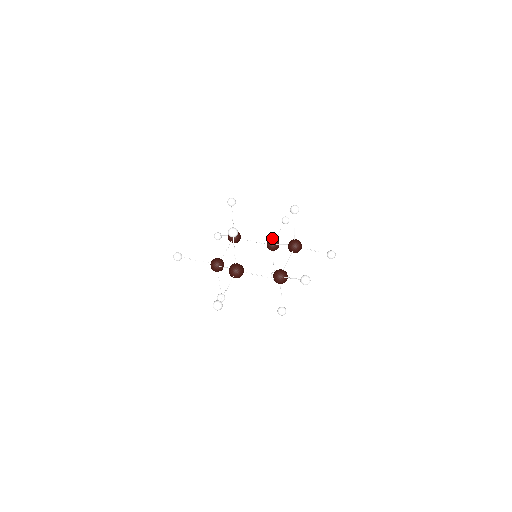
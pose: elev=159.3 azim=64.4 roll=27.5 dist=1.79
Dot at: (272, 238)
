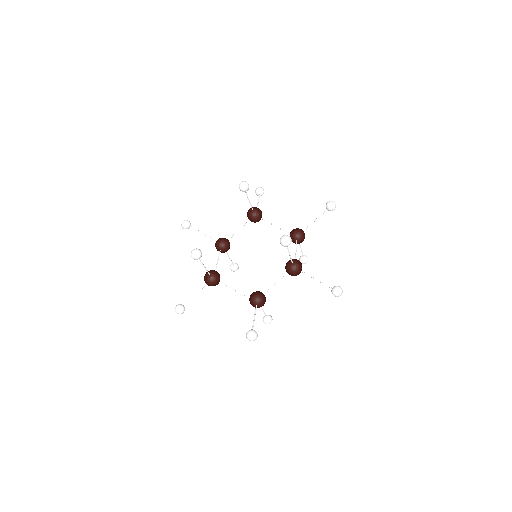
Dot at: (296, 230)
